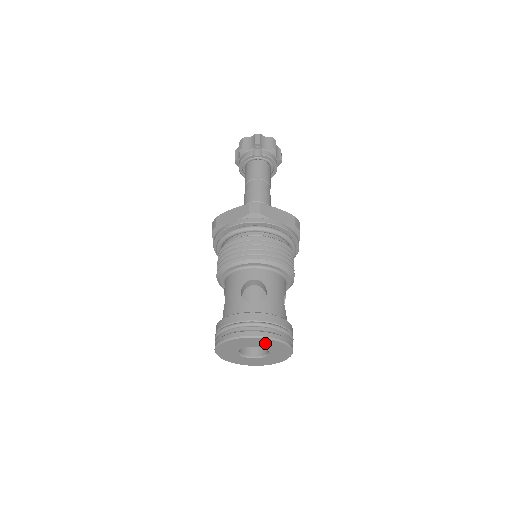
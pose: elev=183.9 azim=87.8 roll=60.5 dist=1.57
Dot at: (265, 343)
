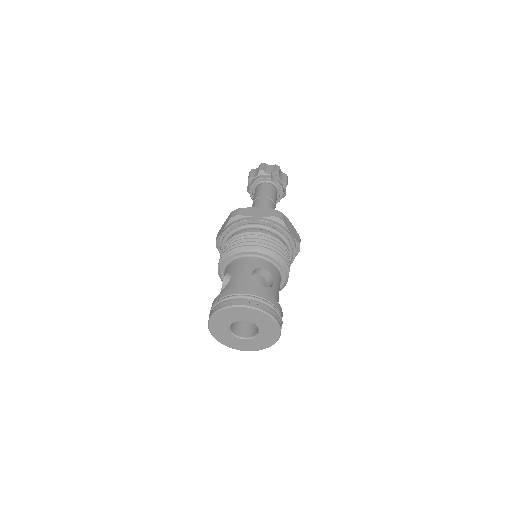
Dot at: (265, 322)
